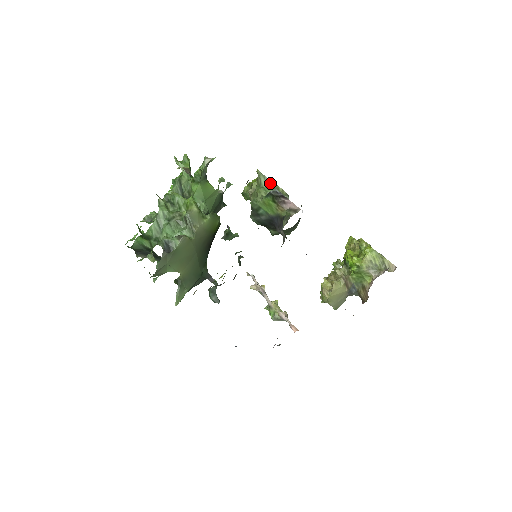
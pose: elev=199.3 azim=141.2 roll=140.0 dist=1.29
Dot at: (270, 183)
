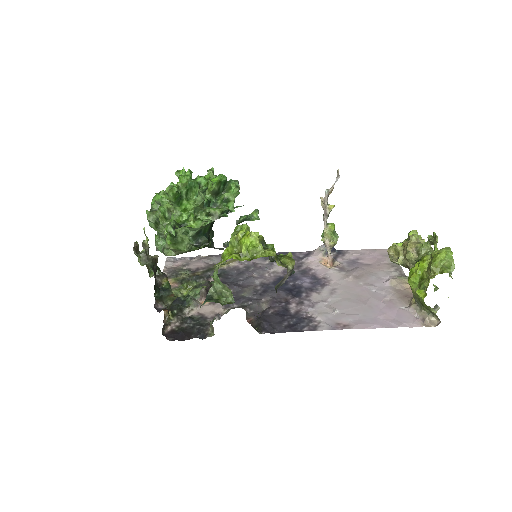
Dot at: (221, 283)
